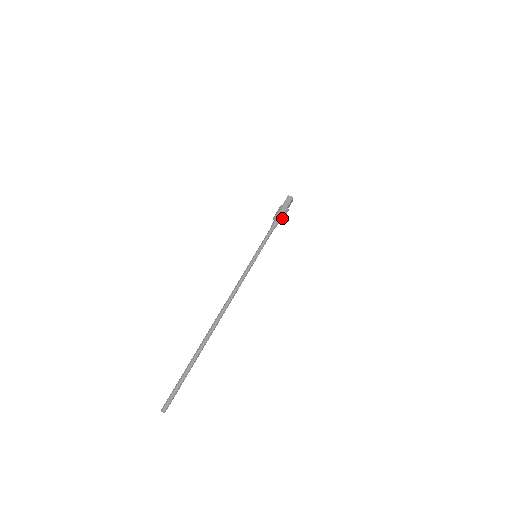
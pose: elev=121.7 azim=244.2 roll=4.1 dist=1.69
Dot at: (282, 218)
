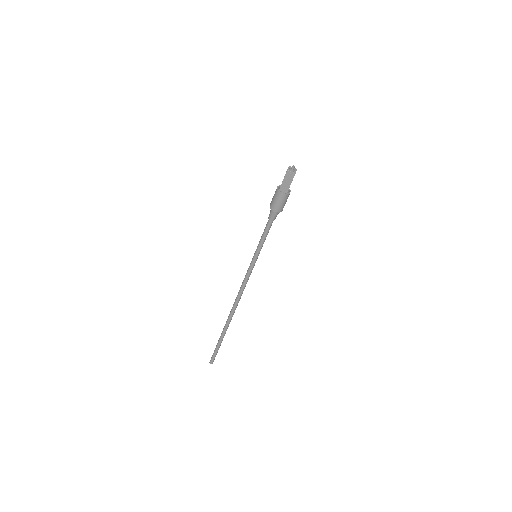
Dot at: (281, 210)
